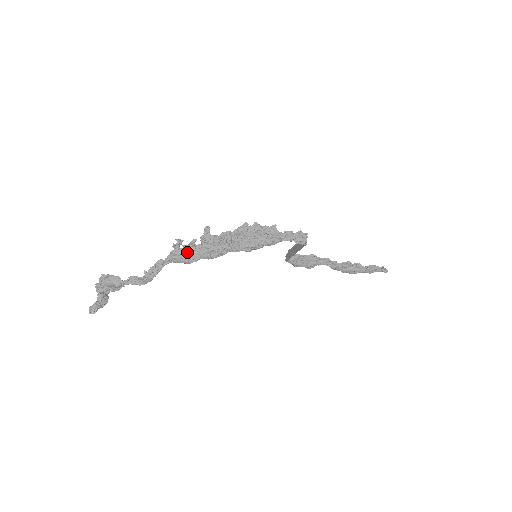
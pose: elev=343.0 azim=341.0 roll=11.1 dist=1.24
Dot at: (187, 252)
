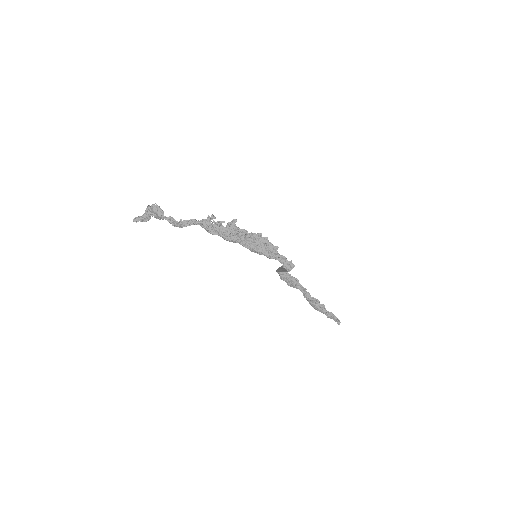
Dot at: (213, 226)
